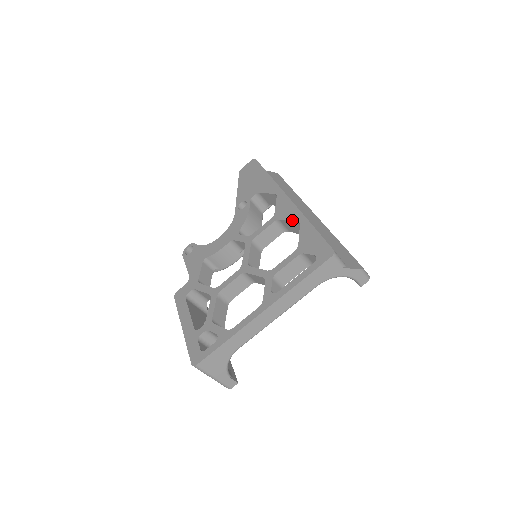
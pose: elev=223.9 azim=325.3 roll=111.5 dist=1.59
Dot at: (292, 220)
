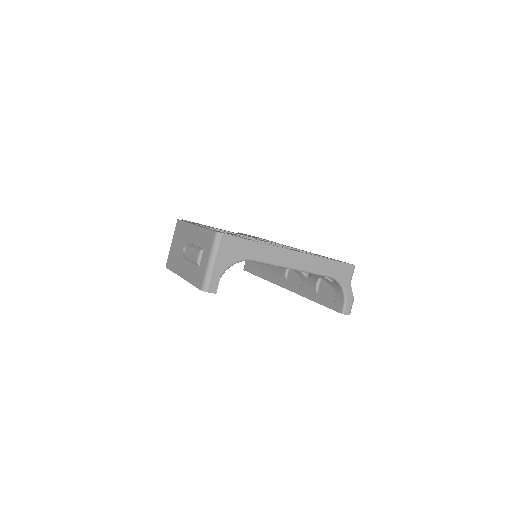
Dot at: occluded
